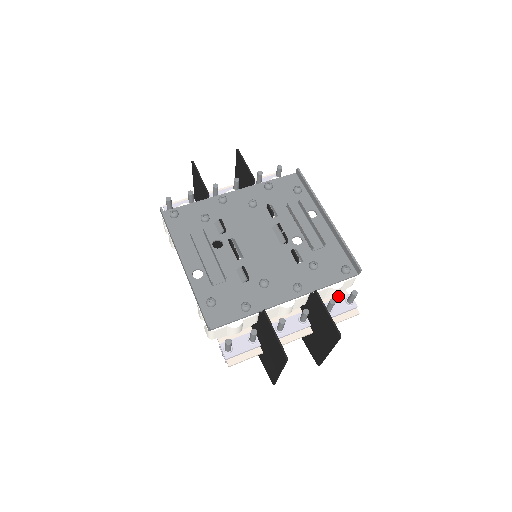
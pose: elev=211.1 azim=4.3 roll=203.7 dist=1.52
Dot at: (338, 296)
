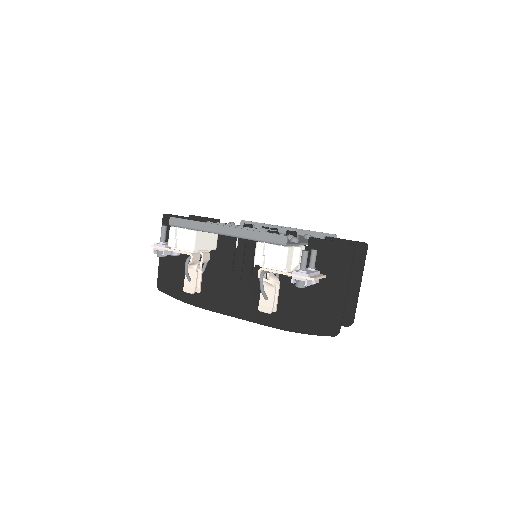
Dot at: occluded
